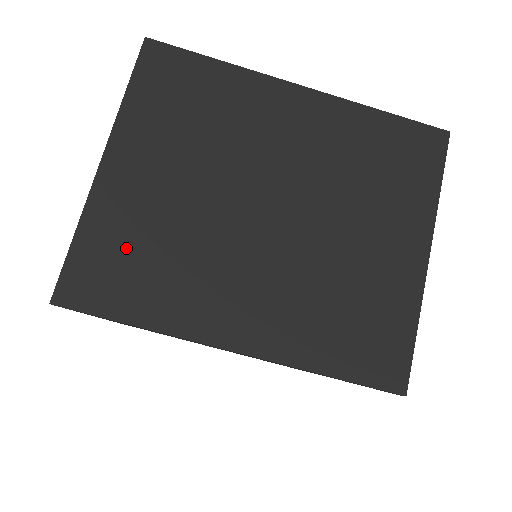
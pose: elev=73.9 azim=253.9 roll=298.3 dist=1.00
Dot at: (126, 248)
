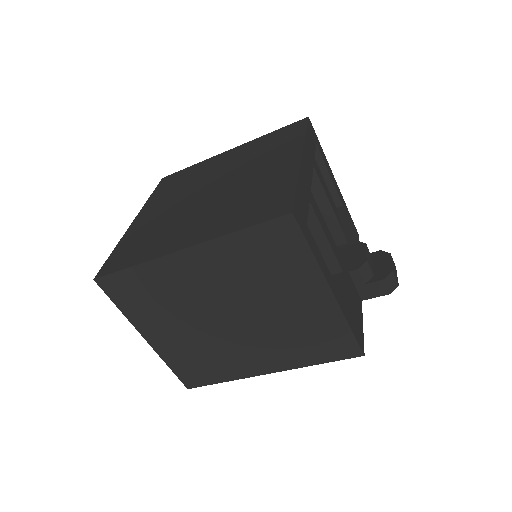
Dot at: (191, 362)
